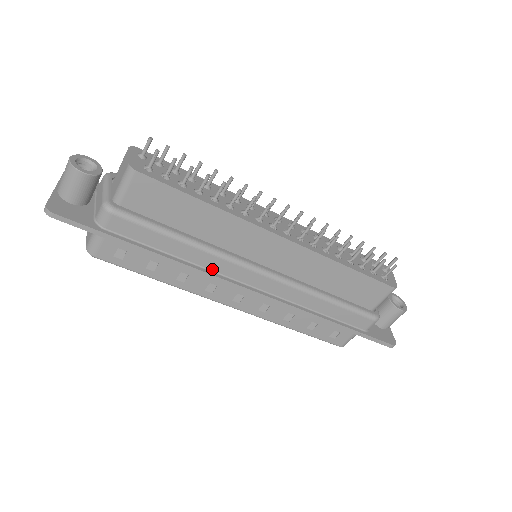
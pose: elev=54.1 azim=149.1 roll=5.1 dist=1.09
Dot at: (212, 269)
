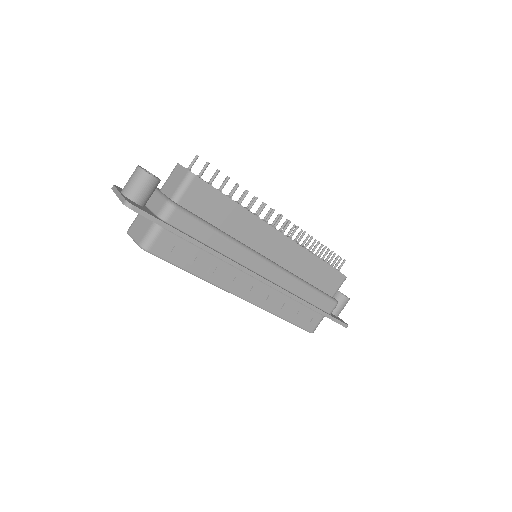
Dot at: (237, 260)
